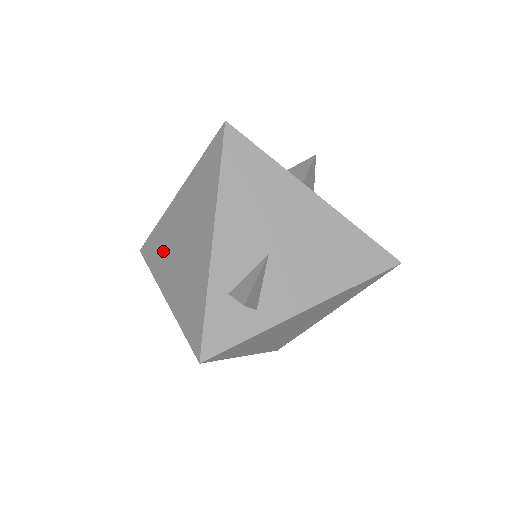
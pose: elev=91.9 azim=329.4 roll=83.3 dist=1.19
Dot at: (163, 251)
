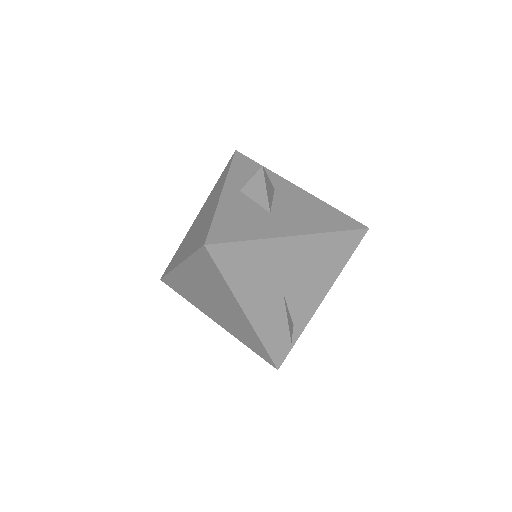
Dot at: (192, 295)
